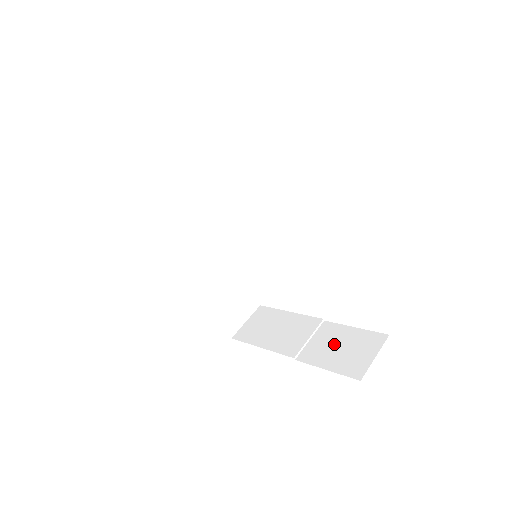
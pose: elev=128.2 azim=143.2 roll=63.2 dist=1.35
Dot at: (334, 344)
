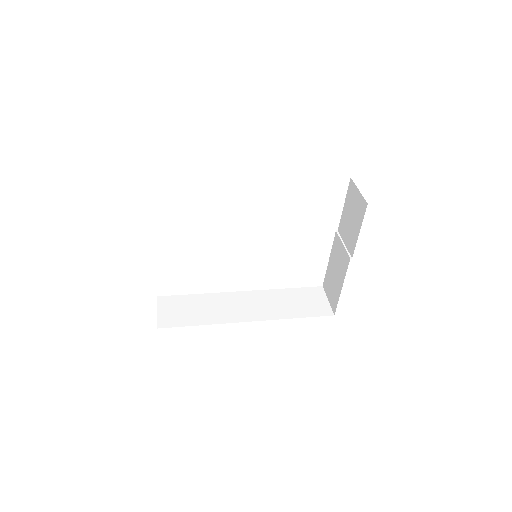
Dot at: (349, 224)
